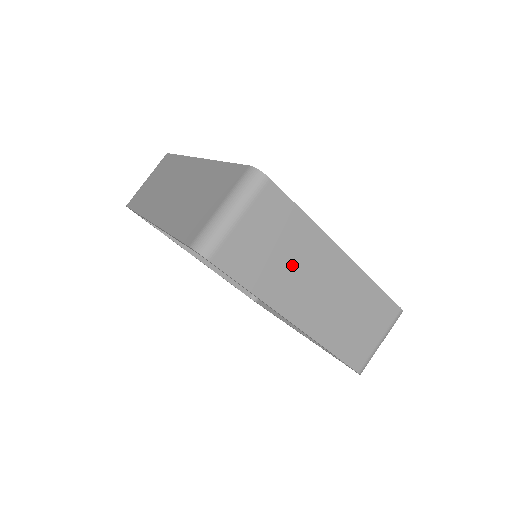
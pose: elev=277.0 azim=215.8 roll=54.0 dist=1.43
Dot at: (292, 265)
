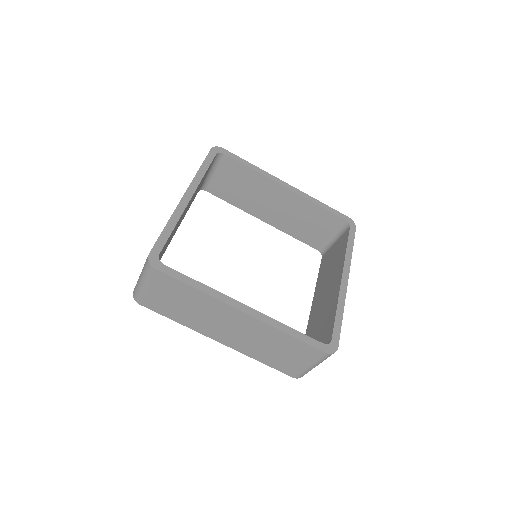
Dot at: (199, 313)
